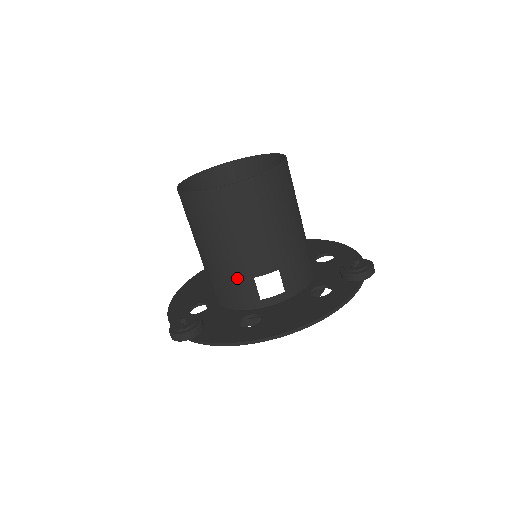
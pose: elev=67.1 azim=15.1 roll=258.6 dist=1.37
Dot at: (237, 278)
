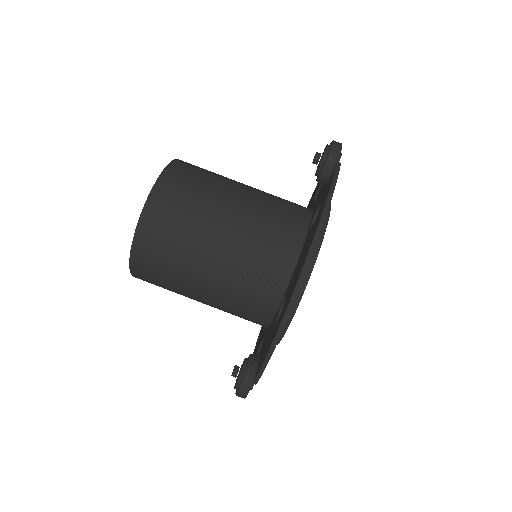
Dot at: (237, 289)
